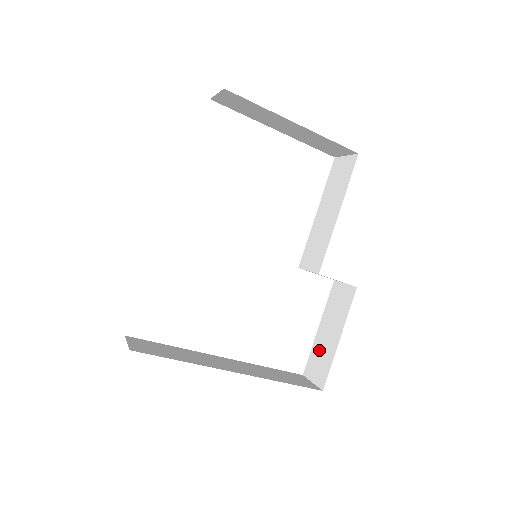
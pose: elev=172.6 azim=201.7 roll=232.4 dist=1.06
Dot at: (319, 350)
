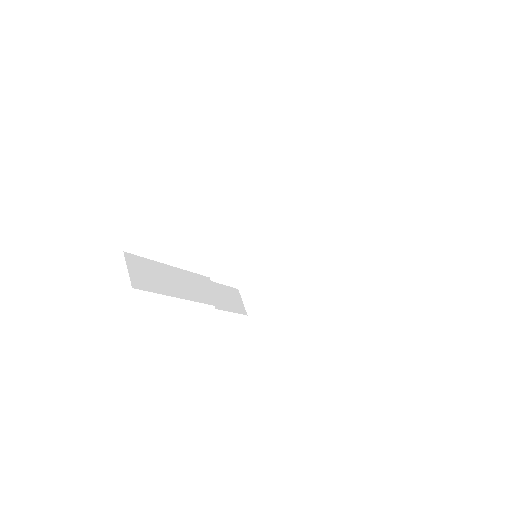
Dot at: occluded
